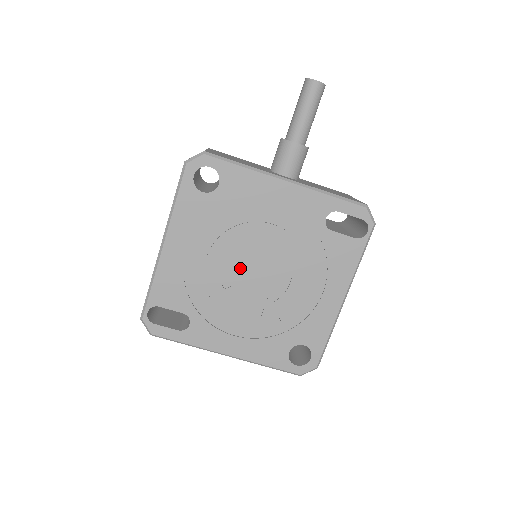
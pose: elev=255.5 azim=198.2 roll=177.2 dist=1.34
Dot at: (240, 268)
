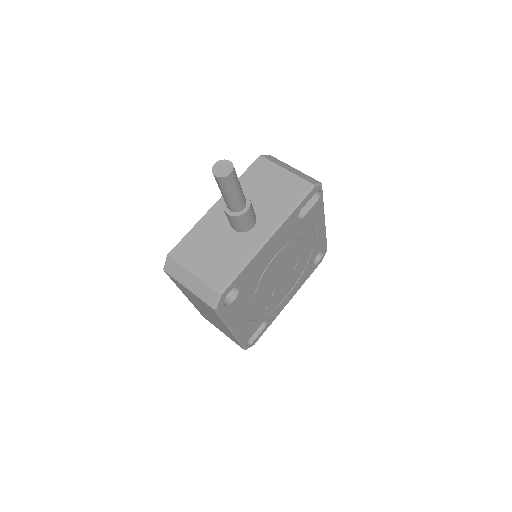
Dot at: (273, 284)
